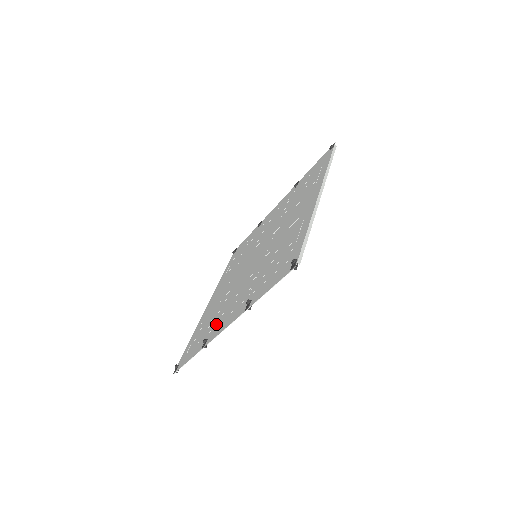
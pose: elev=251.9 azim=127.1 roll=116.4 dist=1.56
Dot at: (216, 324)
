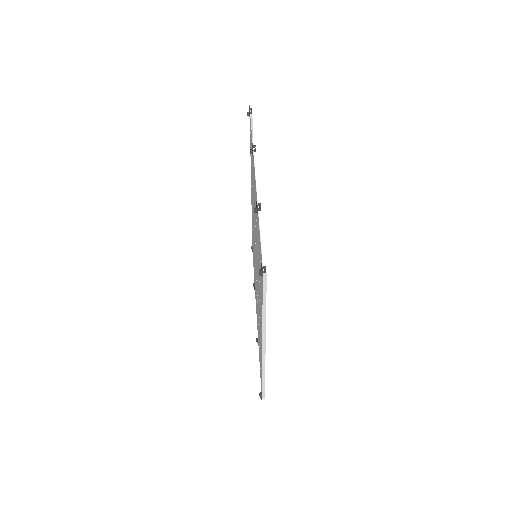
Dot at: occluded
